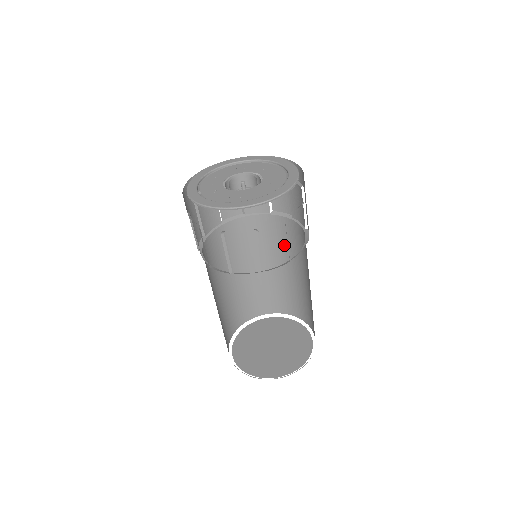
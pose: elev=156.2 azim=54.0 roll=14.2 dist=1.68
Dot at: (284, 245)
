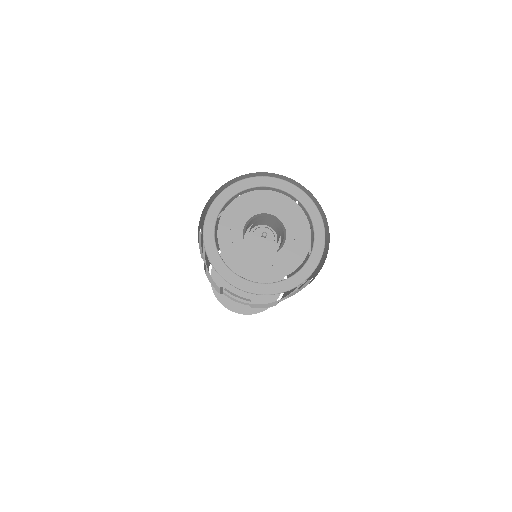
Dot at: occluded
